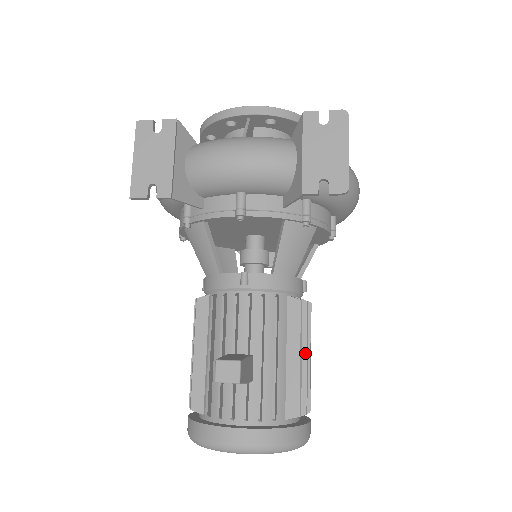
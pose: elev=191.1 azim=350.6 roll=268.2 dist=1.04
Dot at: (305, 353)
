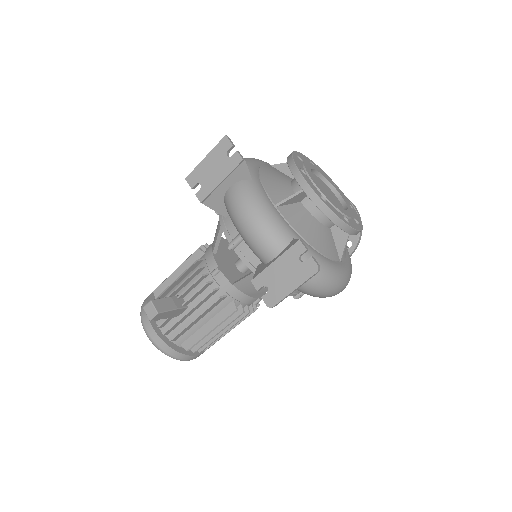
Dot at: (219, 331)
